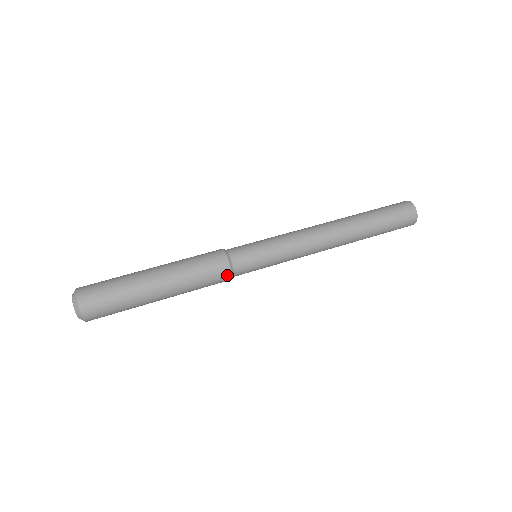
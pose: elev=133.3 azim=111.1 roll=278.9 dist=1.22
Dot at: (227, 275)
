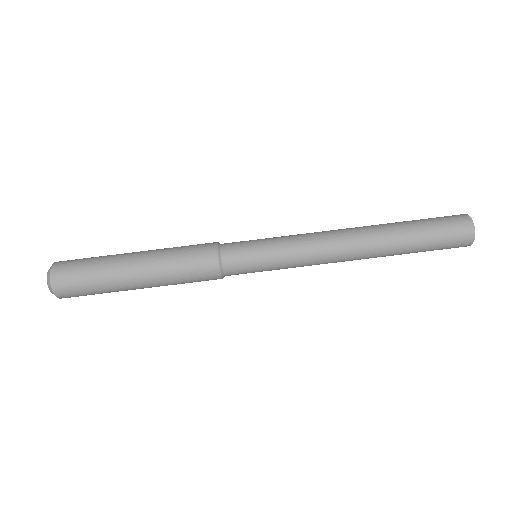
Dot at: (216, 278)
